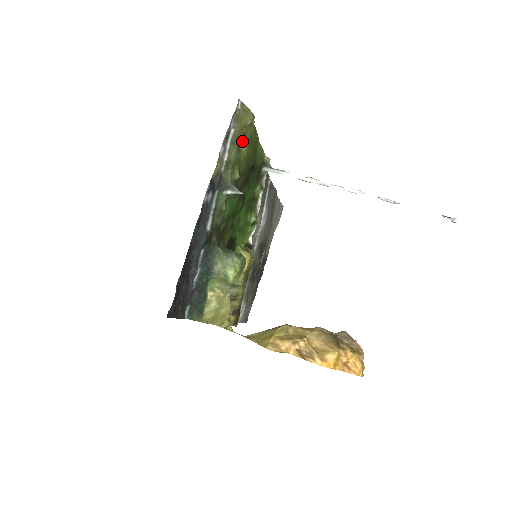
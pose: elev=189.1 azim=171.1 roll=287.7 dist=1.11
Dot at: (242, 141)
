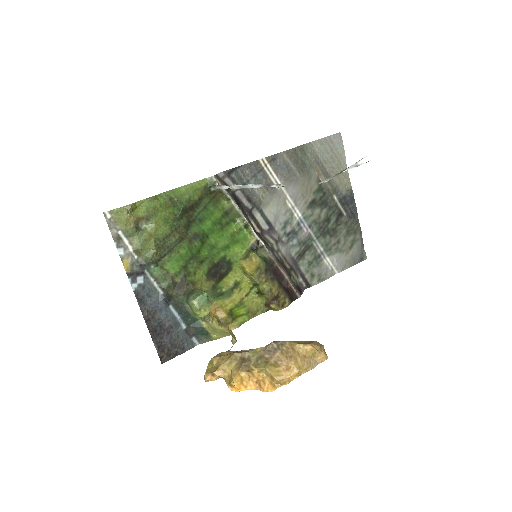
Dot at: (142, 222)
